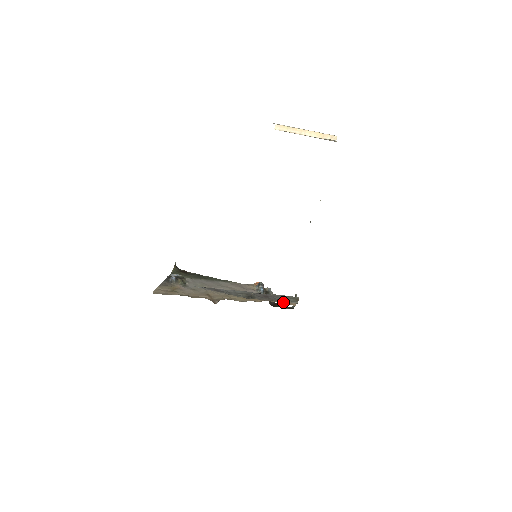
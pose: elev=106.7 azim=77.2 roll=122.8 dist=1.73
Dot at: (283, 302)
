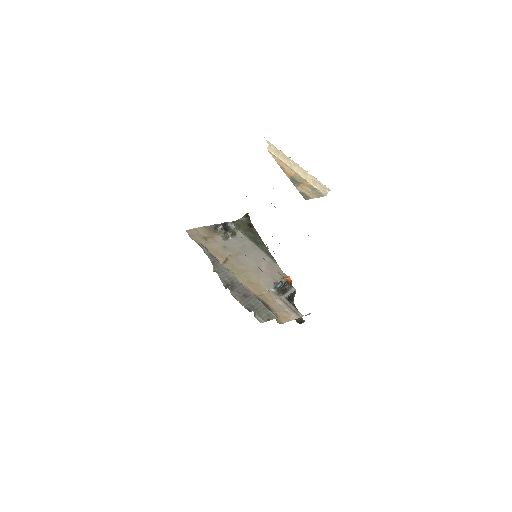
Dot at: (277, 311)
